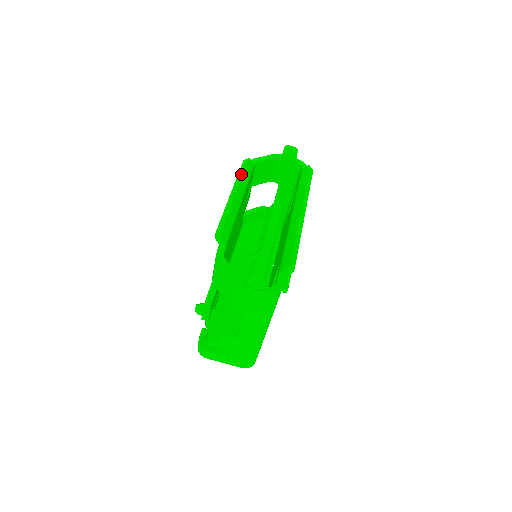
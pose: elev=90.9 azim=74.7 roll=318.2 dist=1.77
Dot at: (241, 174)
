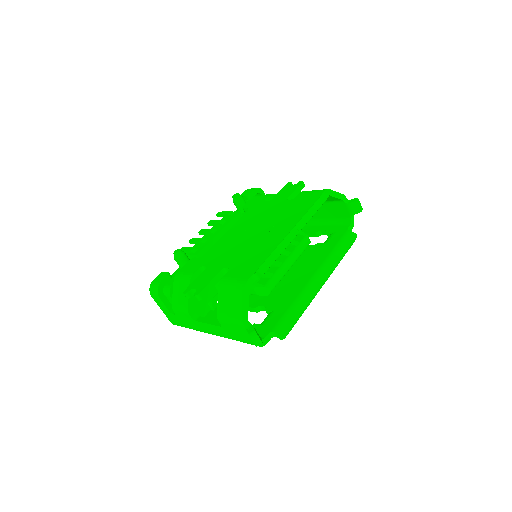
Dot at: (314, 211)
